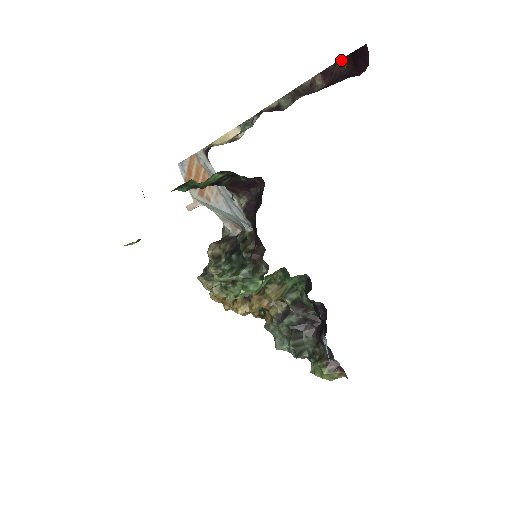
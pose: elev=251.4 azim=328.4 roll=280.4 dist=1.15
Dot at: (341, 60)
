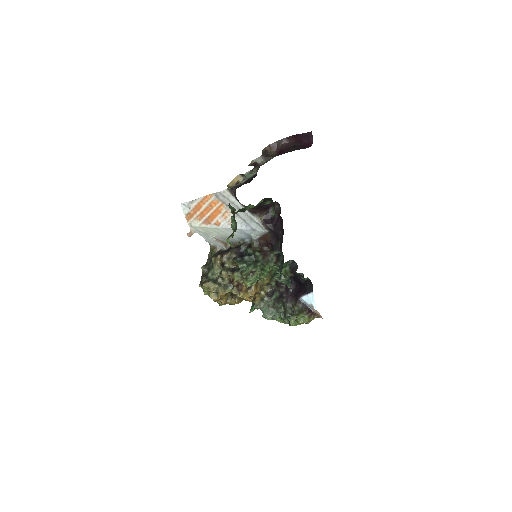
Dot at: (285, 138)
